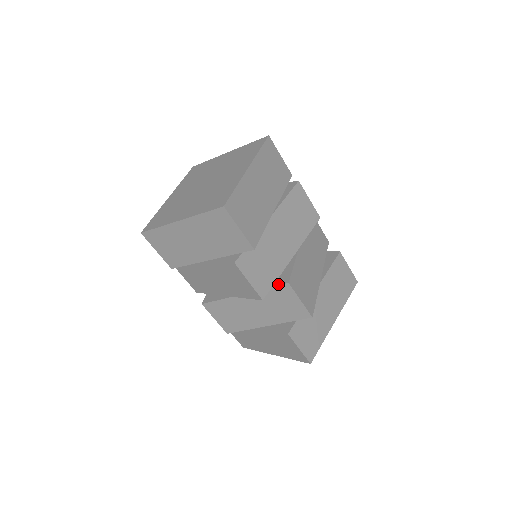
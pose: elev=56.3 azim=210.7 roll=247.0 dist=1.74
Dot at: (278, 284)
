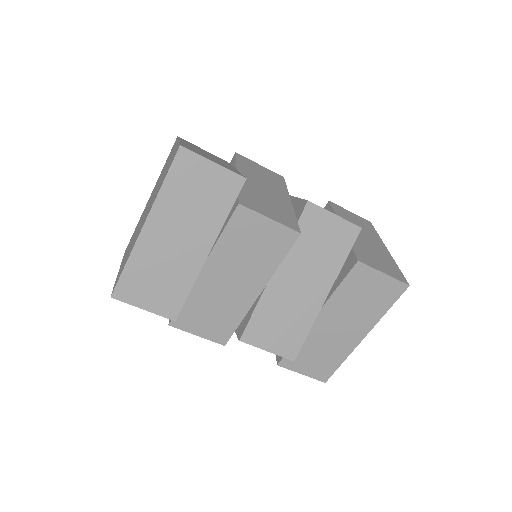
Dot at: (236, 333)
